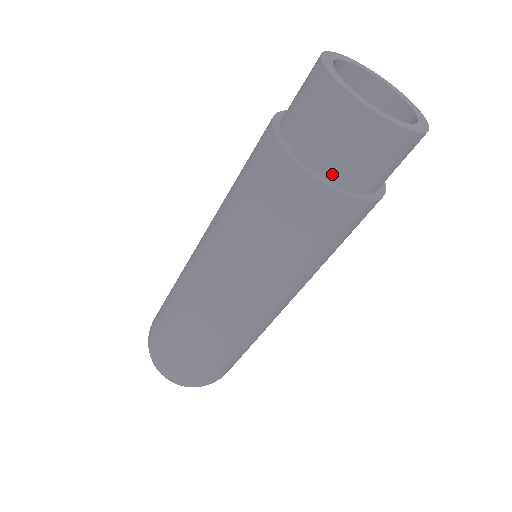
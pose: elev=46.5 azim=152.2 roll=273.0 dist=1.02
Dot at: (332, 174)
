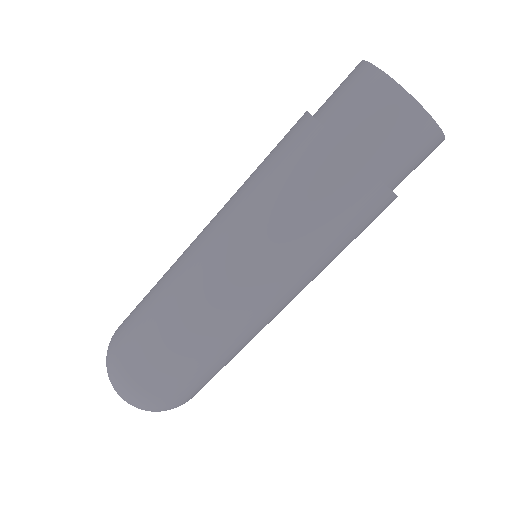
Dot at: (360, 148)
